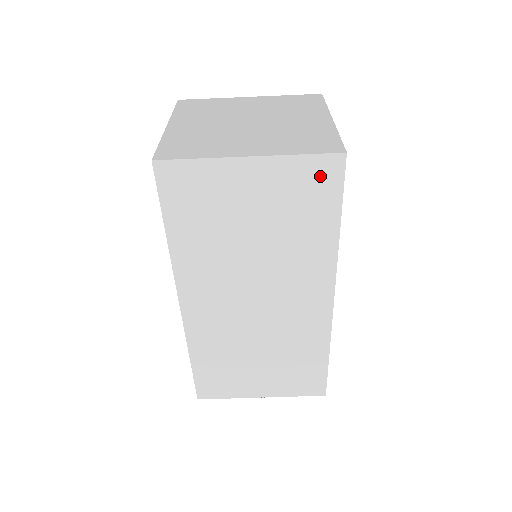
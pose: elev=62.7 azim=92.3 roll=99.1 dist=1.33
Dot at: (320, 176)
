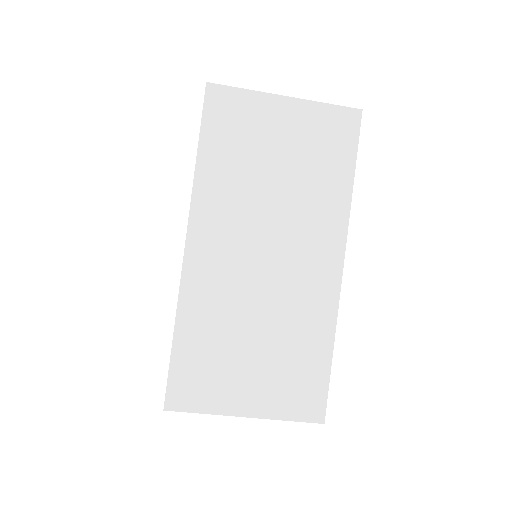
Dot at: (340, 126)
